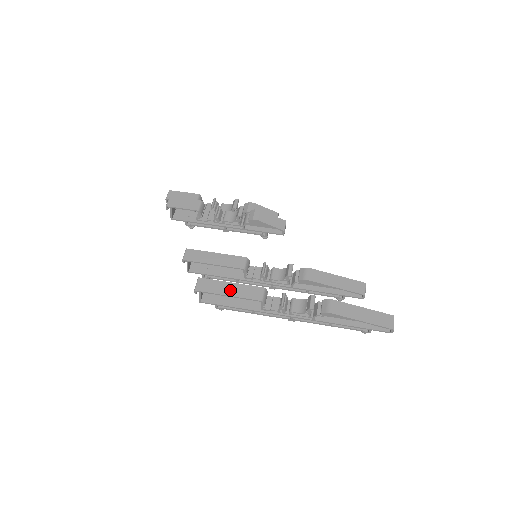
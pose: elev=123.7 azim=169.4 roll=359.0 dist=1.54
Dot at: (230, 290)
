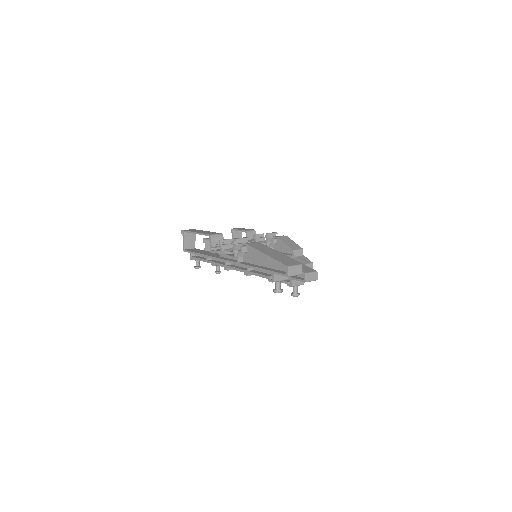
Dot at: occluded
